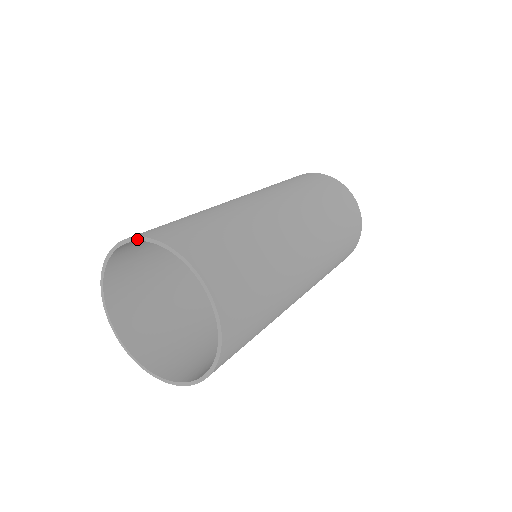
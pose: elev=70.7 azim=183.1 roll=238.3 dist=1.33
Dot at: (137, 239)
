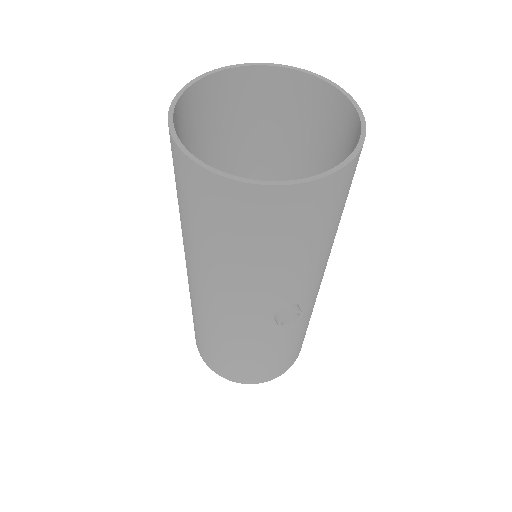
Dot at: (221, 69)
